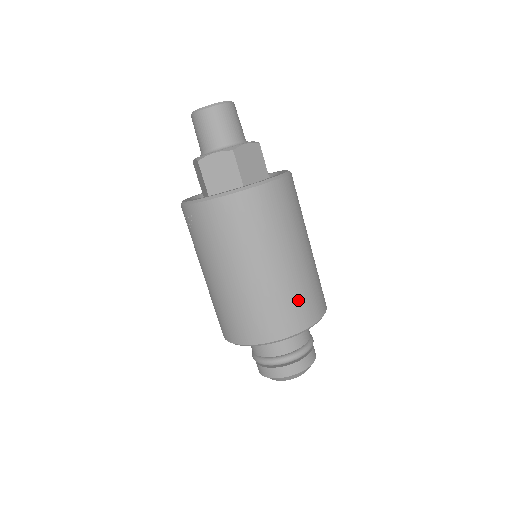
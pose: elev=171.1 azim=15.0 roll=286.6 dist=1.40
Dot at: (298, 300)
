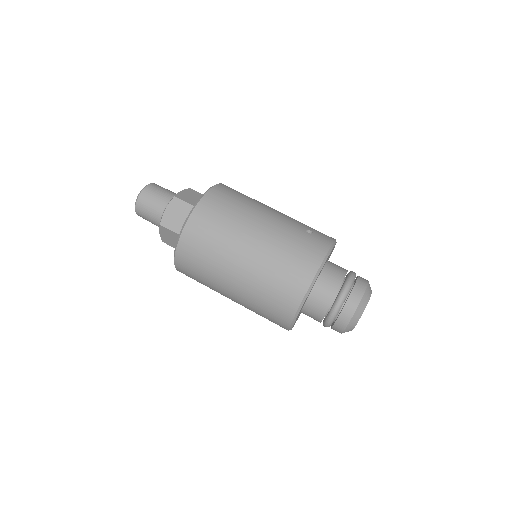
Dot at: (277, 283)
